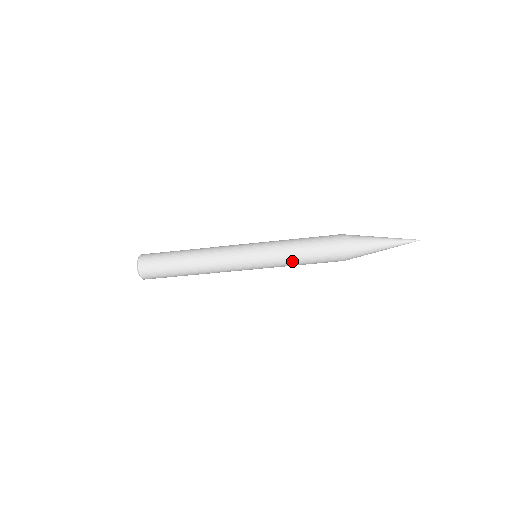
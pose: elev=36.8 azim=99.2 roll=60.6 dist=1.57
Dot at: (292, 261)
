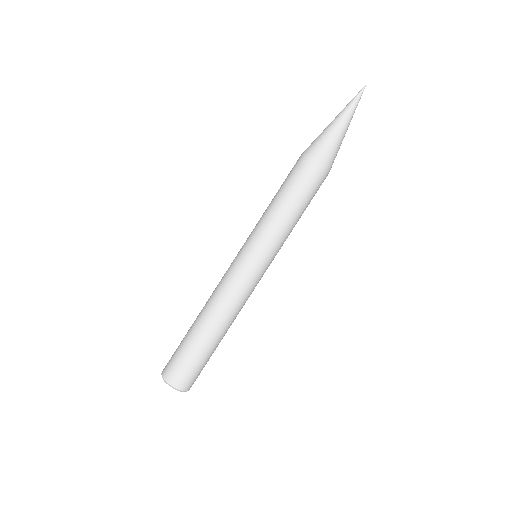
Dot at: (278, 215)
